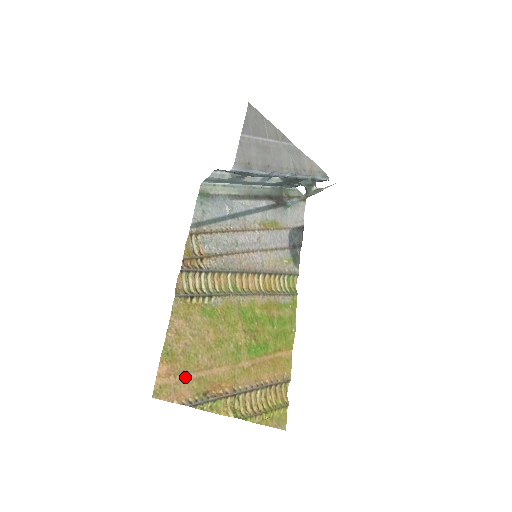
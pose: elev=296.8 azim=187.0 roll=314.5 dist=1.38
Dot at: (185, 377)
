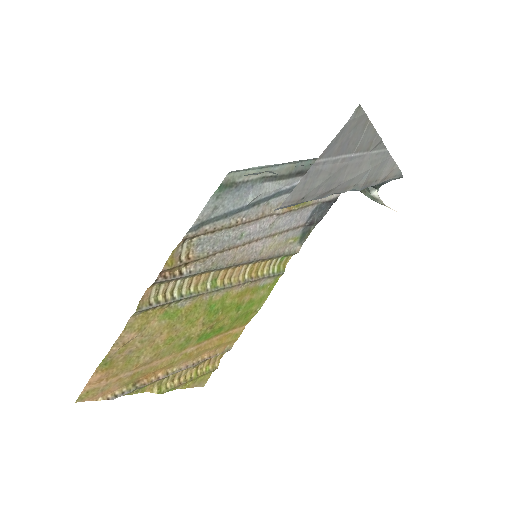
Dot at: (118, 377)
